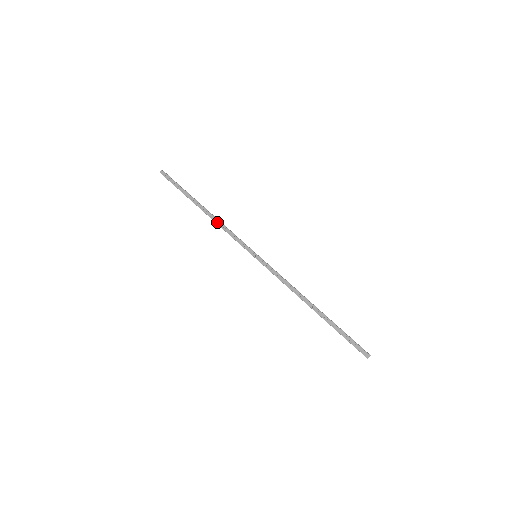
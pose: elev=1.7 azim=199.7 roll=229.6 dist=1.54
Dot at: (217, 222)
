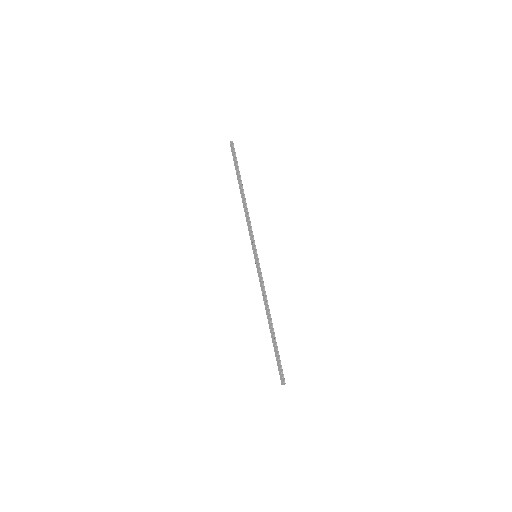
Dot at: (245, 211)
